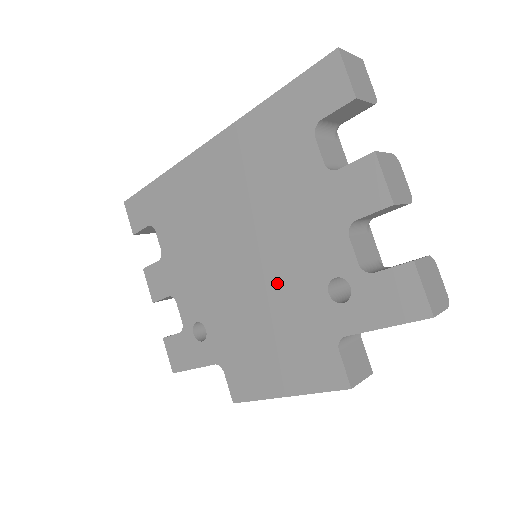
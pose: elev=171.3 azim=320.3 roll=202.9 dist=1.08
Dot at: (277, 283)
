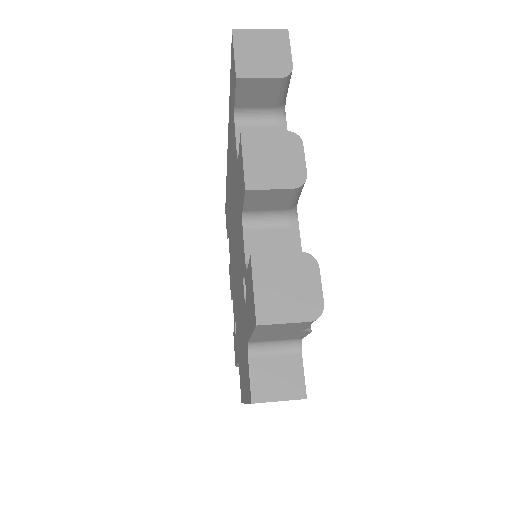
Dot at: (239, 282)
